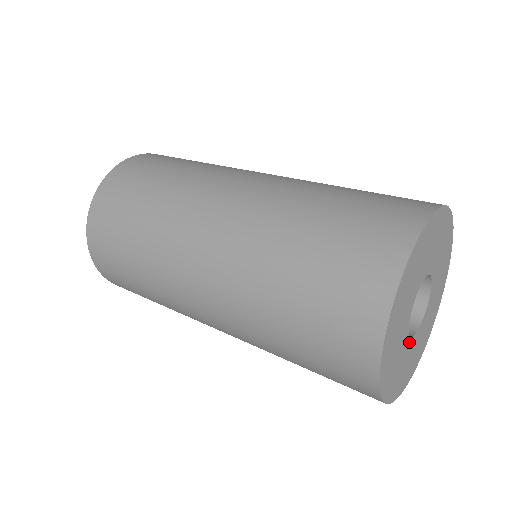
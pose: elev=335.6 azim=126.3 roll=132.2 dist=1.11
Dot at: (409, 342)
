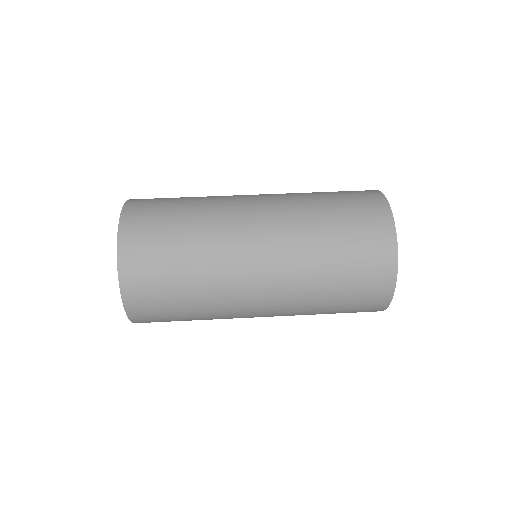
Dot at: occluded
